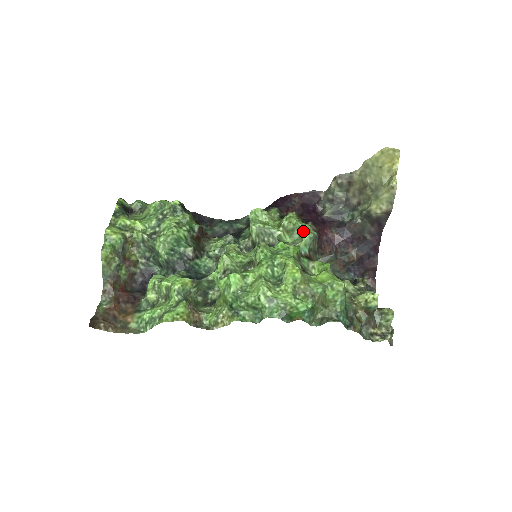
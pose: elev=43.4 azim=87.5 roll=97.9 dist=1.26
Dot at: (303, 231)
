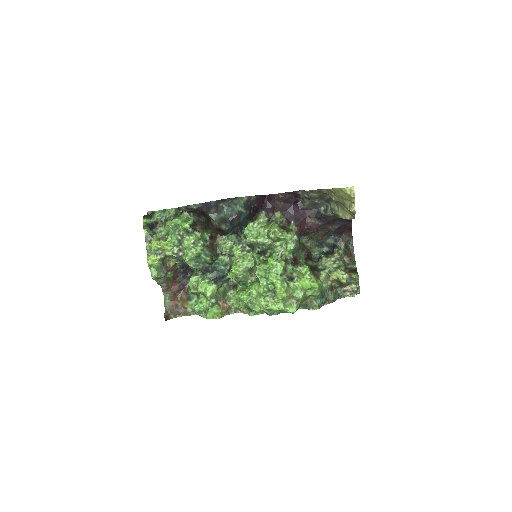
Dot at: (287, 238)
